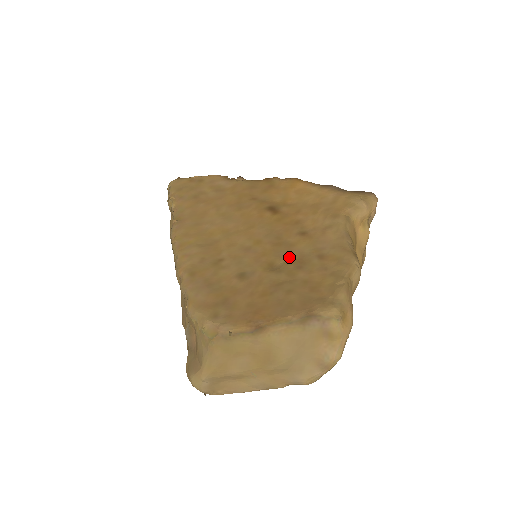
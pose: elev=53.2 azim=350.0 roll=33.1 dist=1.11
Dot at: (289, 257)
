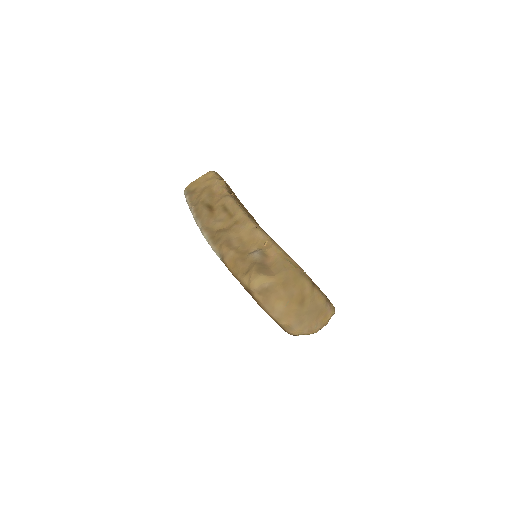
Dot at: occluded
